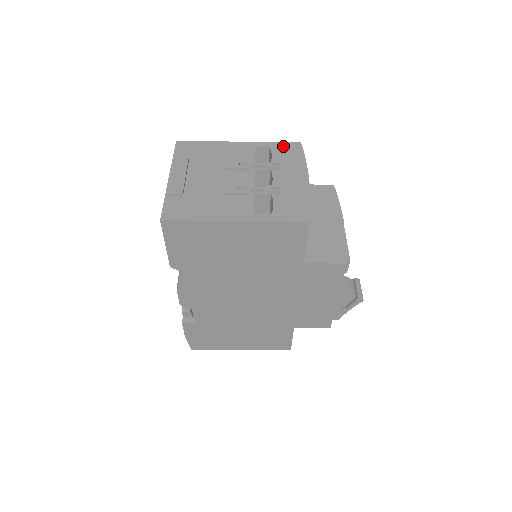
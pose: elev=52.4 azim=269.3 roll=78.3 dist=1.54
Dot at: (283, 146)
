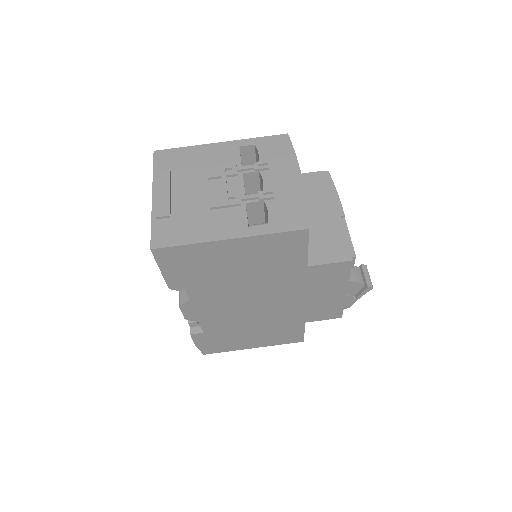
Dot at: (269, 141)
